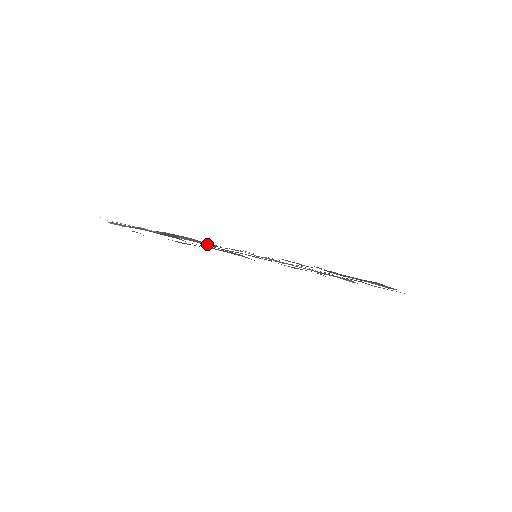
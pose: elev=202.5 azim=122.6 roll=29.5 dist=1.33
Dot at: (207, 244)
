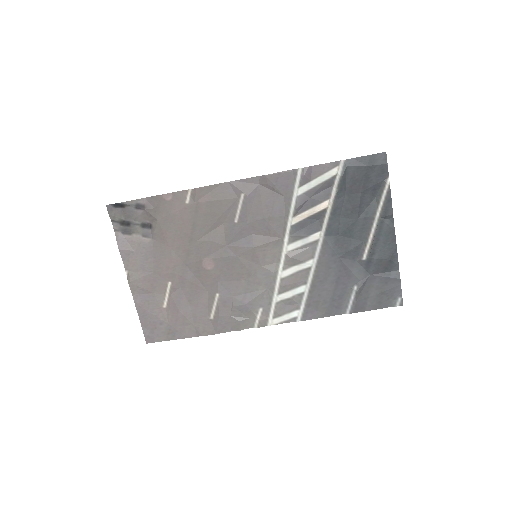
Dot at: (233, 300)
